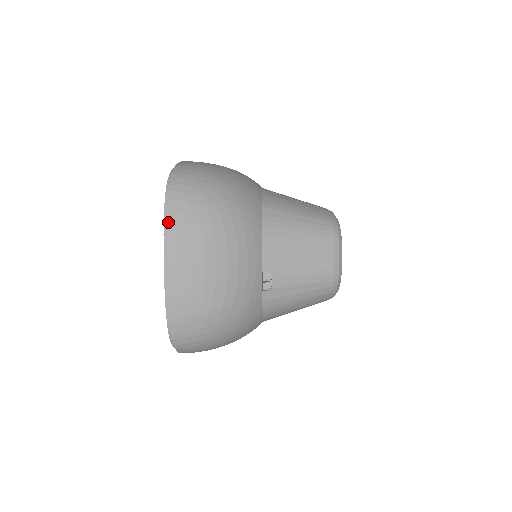
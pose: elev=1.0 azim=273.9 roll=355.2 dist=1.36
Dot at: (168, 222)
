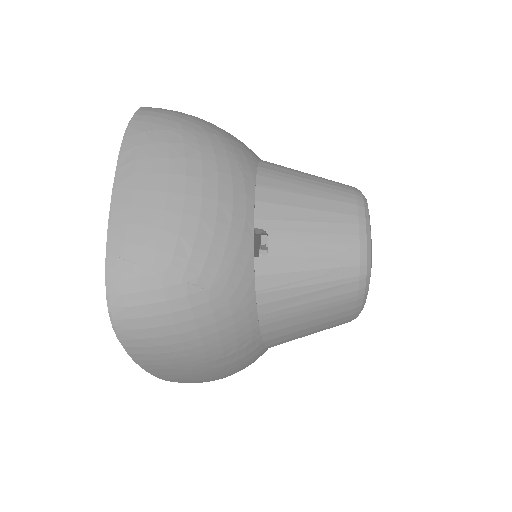
Dot at: (126, 141)
